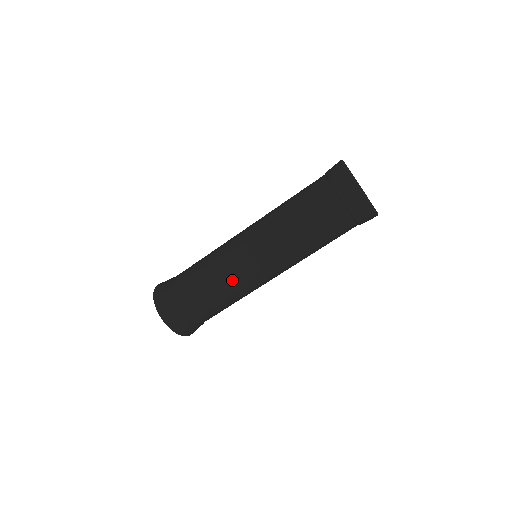
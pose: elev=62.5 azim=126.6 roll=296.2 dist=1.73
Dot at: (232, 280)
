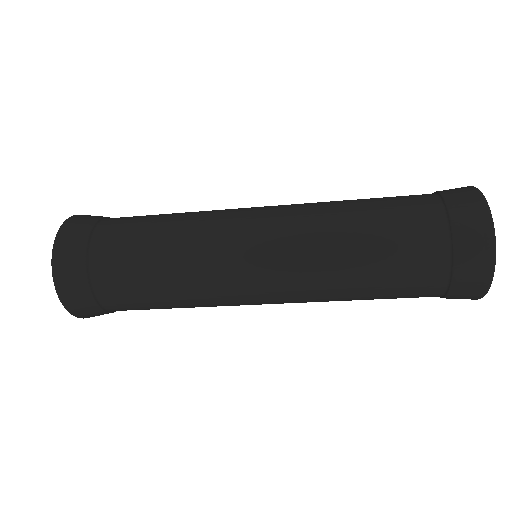
Dot at: (214, 306)
